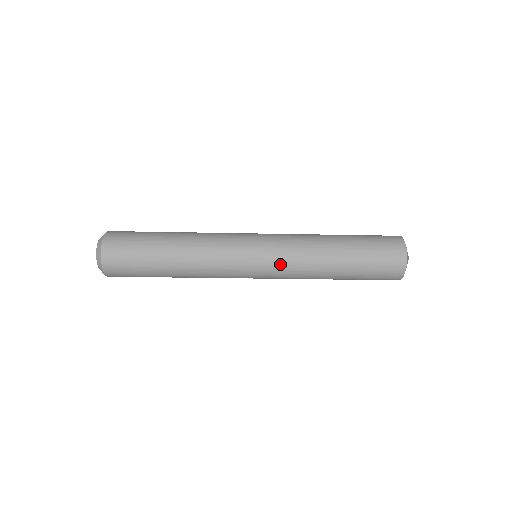
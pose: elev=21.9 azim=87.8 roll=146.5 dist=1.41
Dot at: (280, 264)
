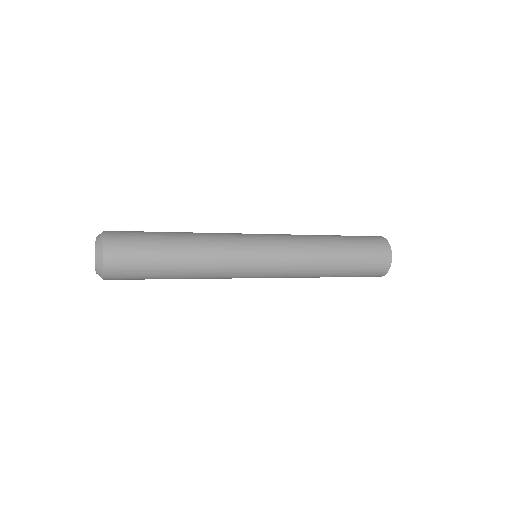
Dot at: (280, 276)
